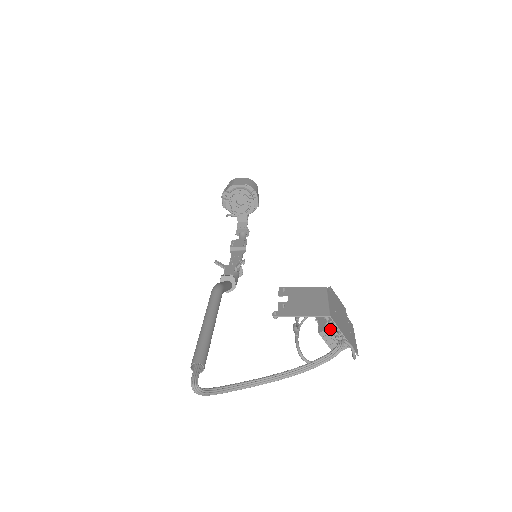
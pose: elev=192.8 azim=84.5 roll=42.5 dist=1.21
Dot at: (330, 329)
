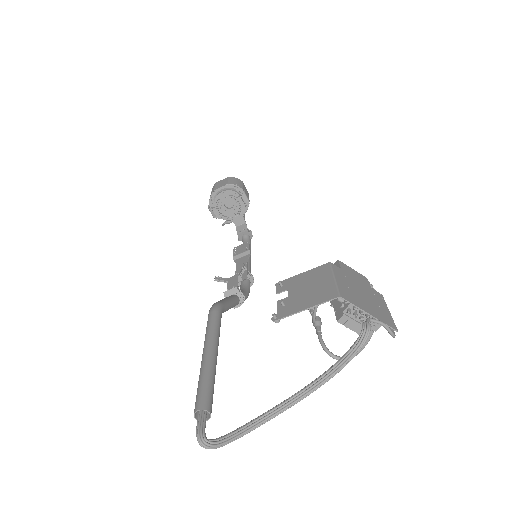
Dot at: (348, 312)
